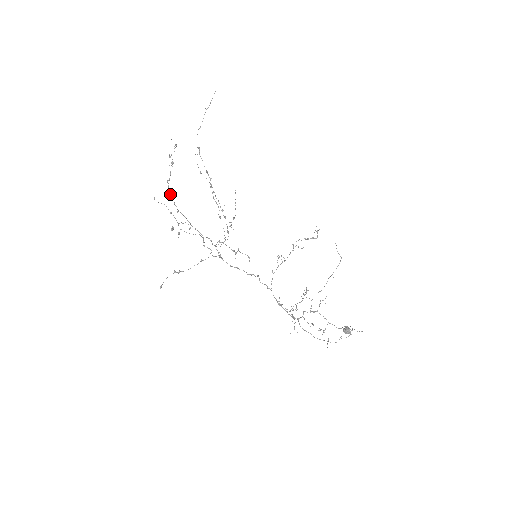
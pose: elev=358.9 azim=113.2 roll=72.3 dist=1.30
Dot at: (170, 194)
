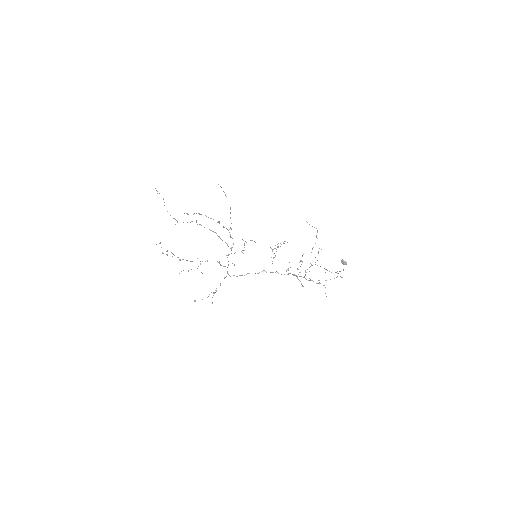
Dot at: occluded
